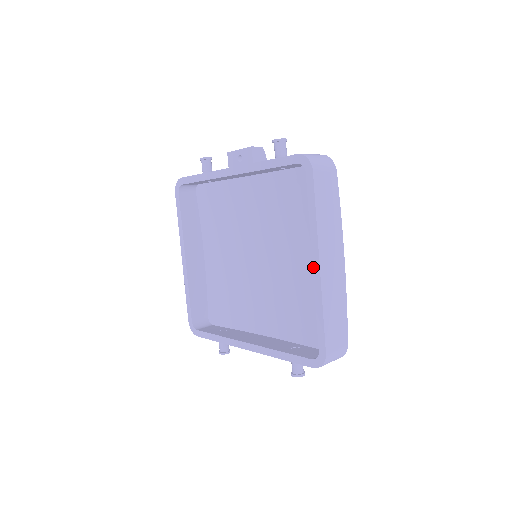
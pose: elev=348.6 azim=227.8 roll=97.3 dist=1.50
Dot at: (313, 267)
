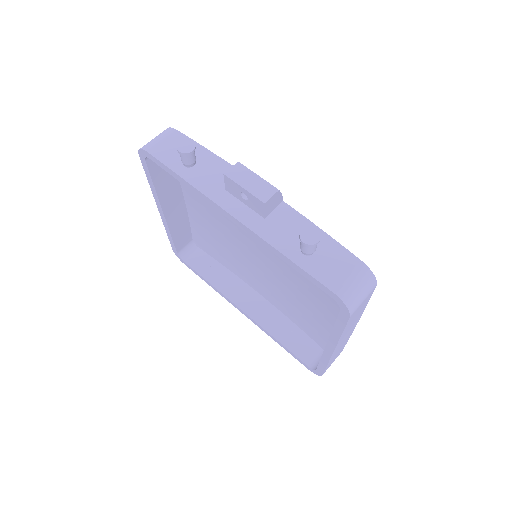
Dot at: (326, 347)
